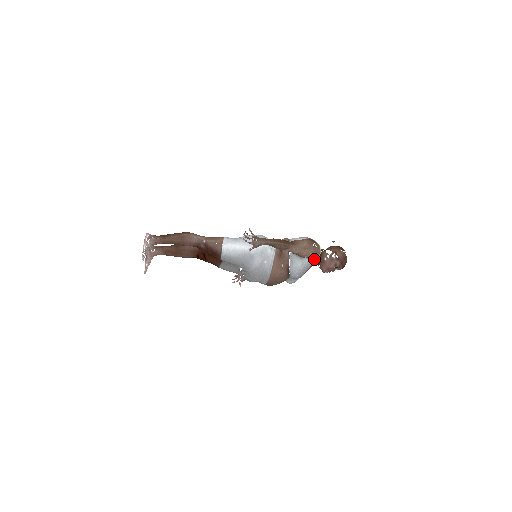
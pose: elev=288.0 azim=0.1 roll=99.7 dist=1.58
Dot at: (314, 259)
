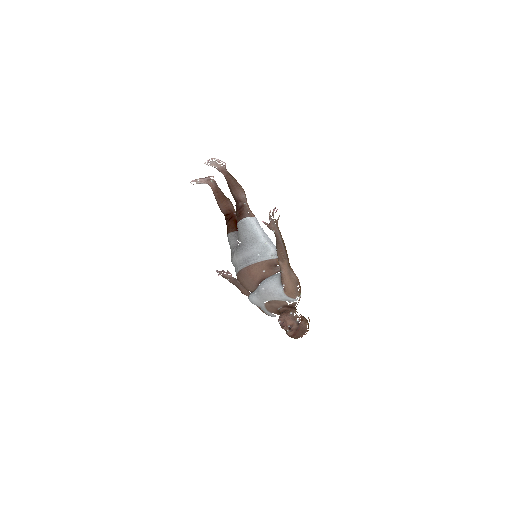
Dot at: (286, 296)
